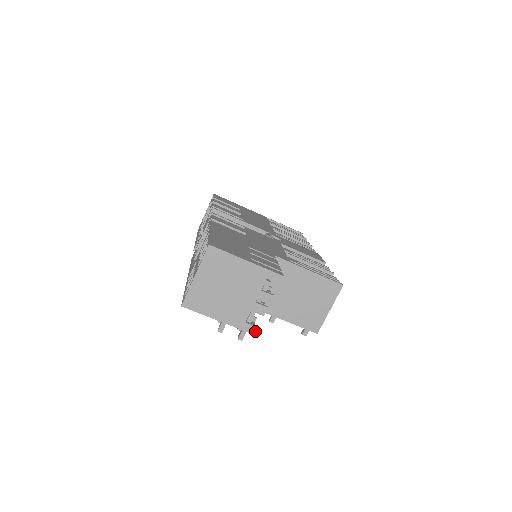
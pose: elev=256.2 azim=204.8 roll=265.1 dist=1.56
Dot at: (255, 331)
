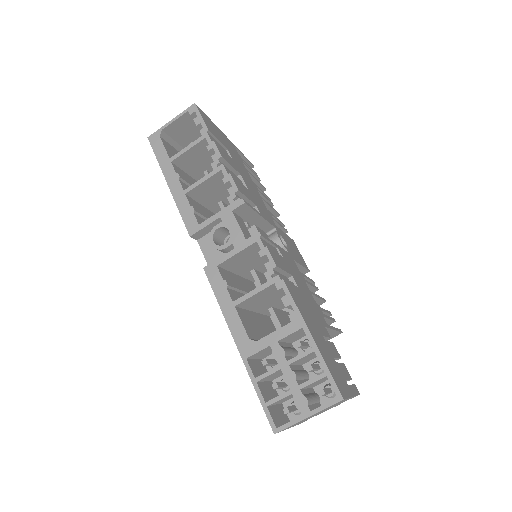
Dot at: occluded
